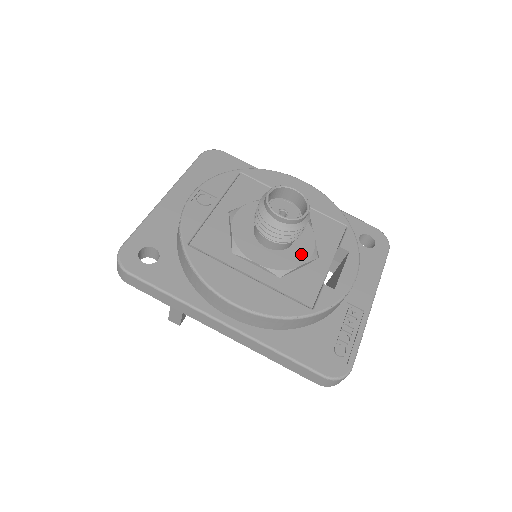
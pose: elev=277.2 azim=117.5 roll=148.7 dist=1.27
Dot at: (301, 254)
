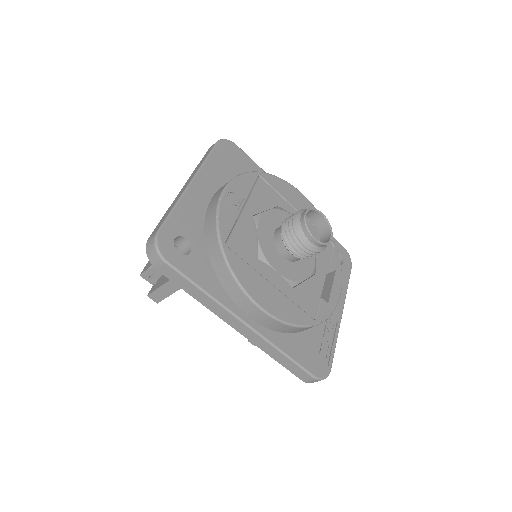
Dot at: (307, 268)
